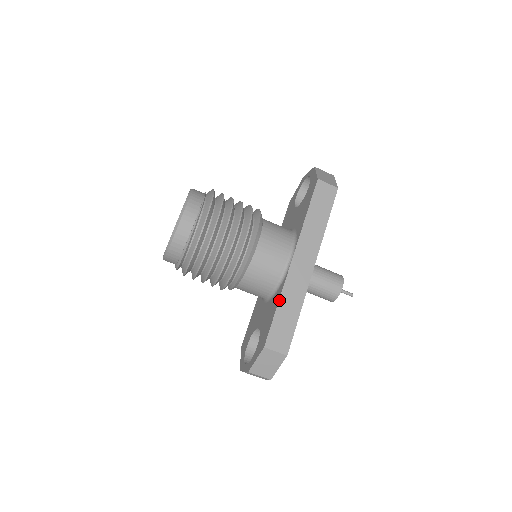
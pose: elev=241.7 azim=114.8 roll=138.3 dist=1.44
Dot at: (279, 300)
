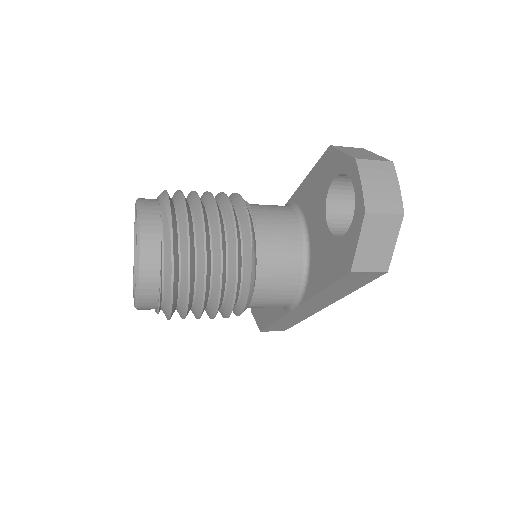
Dot at: (276, 321)
